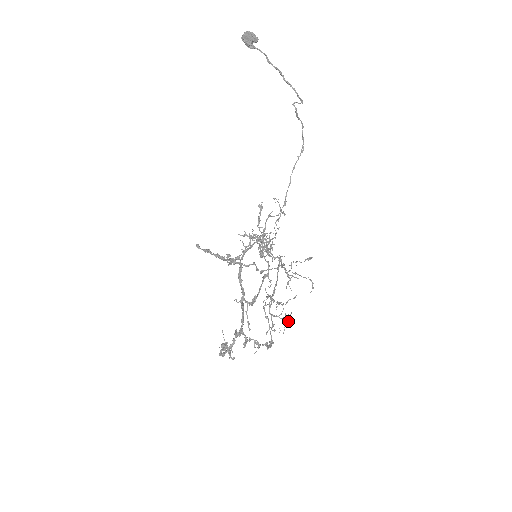
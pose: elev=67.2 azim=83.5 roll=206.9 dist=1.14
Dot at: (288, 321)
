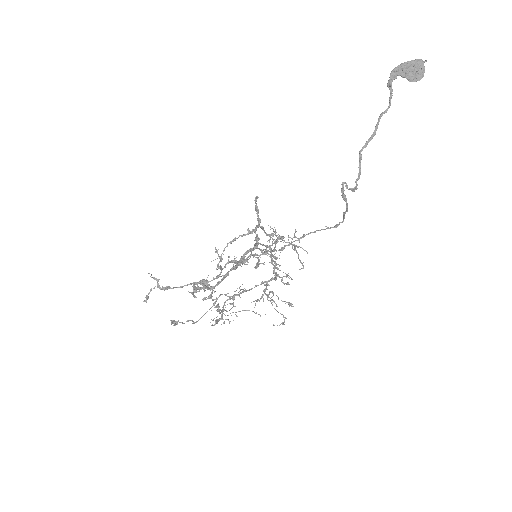
Dot at: (223, 323)
